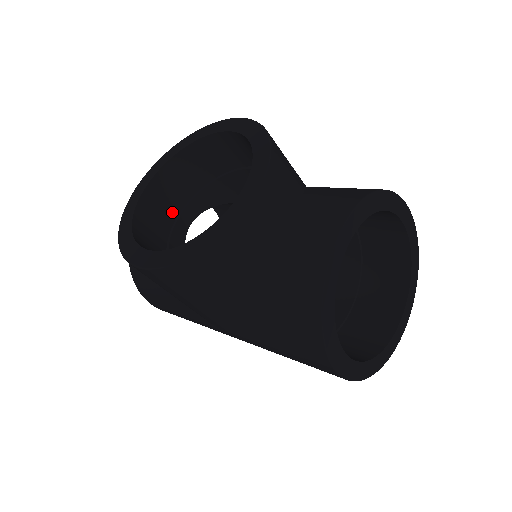
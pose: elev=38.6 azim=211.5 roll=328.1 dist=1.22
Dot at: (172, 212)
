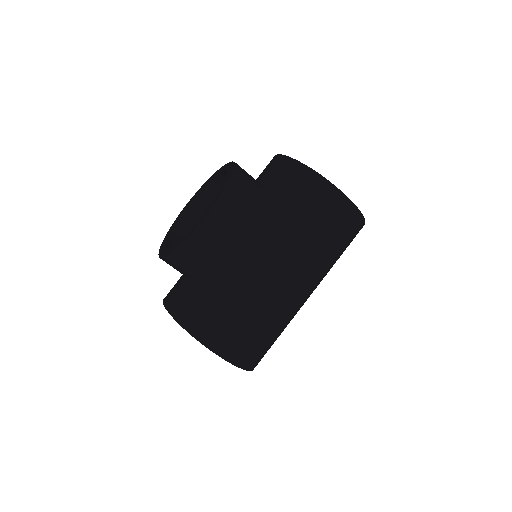
Dot at: occluded
